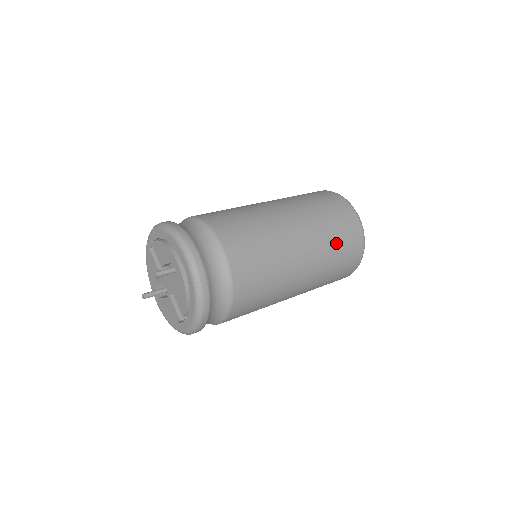
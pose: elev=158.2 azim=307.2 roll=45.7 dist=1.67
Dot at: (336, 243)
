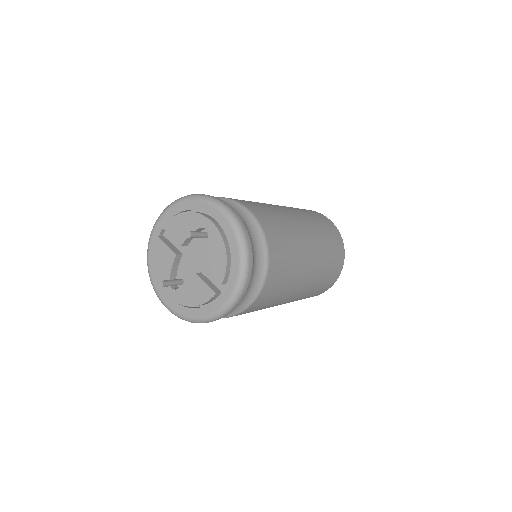
Dot at: (326, 235)
